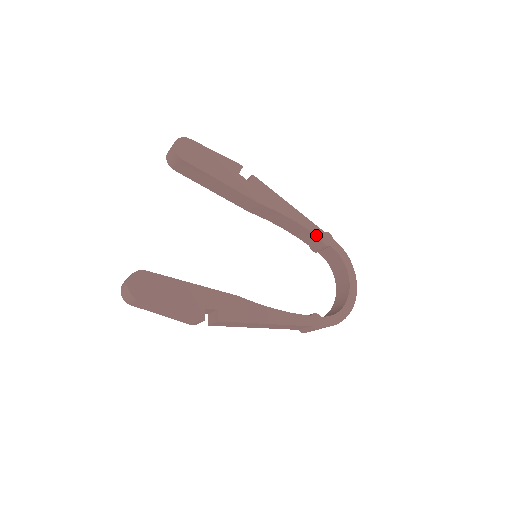
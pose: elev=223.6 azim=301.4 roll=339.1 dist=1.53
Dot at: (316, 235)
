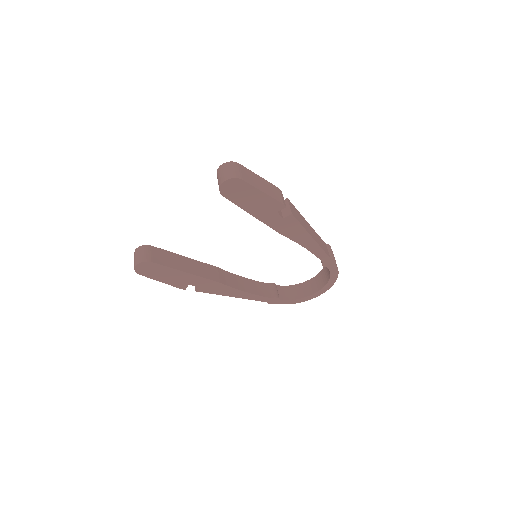
Dot at: (320, 259)
